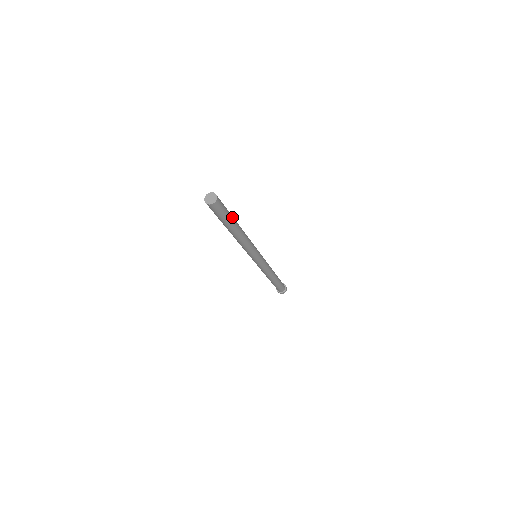
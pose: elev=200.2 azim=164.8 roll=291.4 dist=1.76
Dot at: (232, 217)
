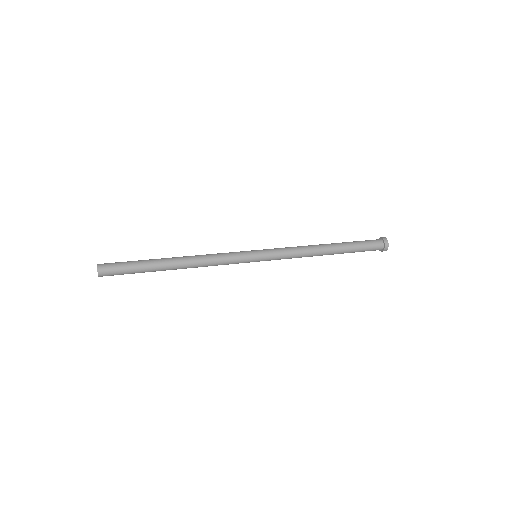
Dot at: (146, 262)
